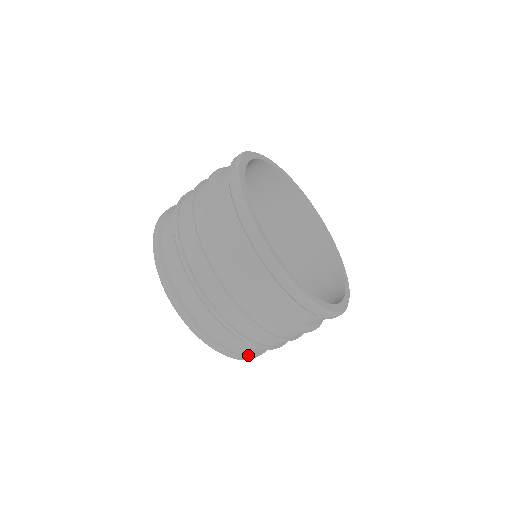
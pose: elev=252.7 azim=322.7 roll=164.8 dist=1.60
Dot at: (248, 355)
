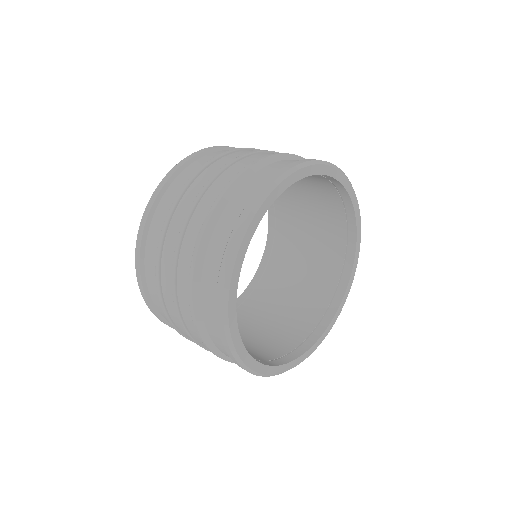
Dot at: occluded
